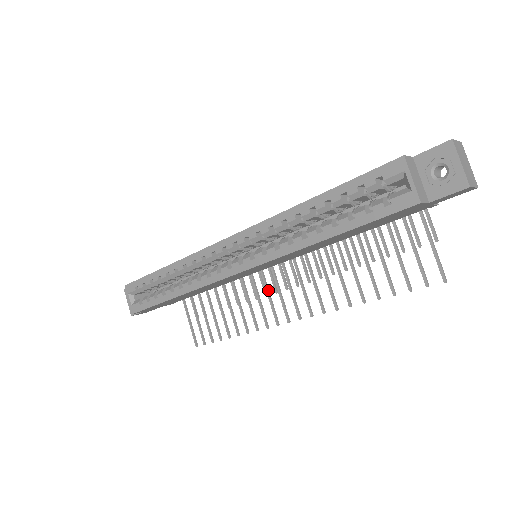
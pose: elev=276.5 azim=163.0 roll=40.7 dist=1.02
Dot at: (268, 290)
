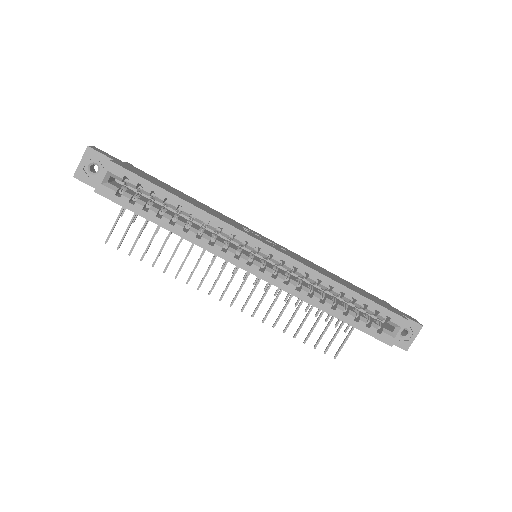
Dot at: occluded
